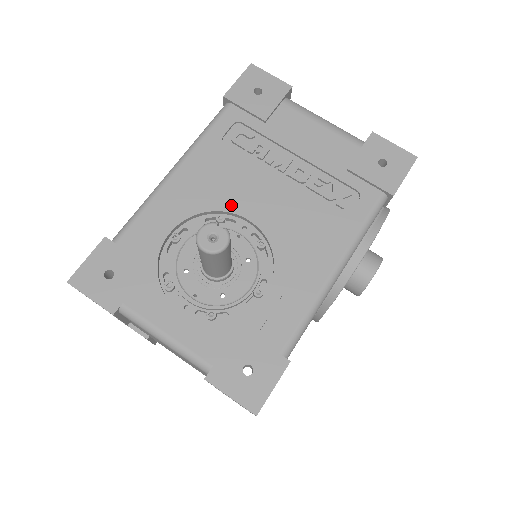
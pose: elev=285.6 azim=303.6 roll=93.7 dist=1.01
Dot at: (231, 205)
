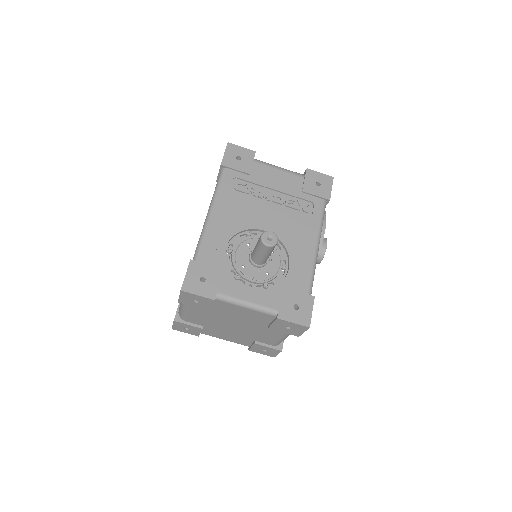
Dot at: (251, 225)
